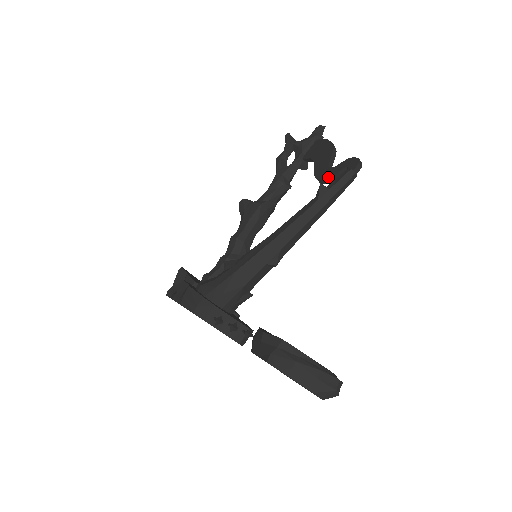
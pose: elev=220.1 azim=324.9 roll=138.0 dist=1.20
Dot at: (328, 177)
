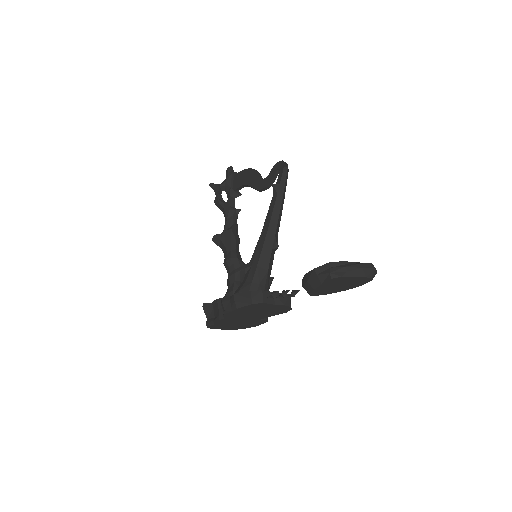
Dot at: (269, 182)
